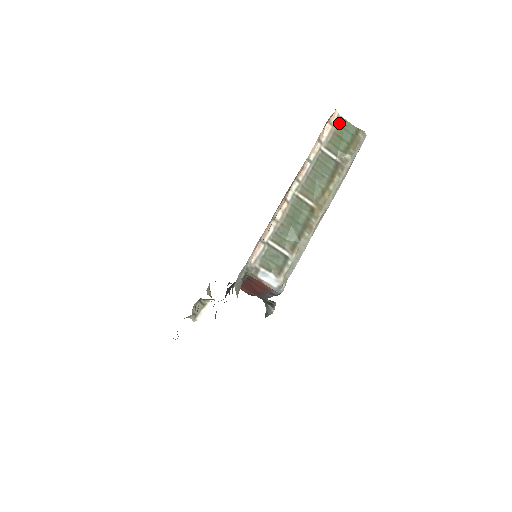
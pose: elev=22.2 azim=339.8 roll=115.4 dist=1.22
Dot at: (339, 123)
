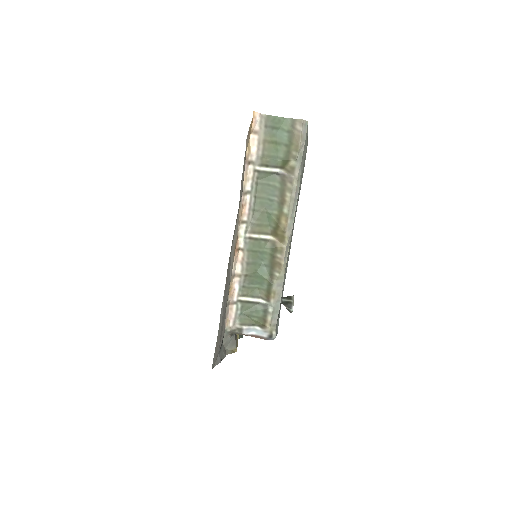
Dot at: (266, 125)
